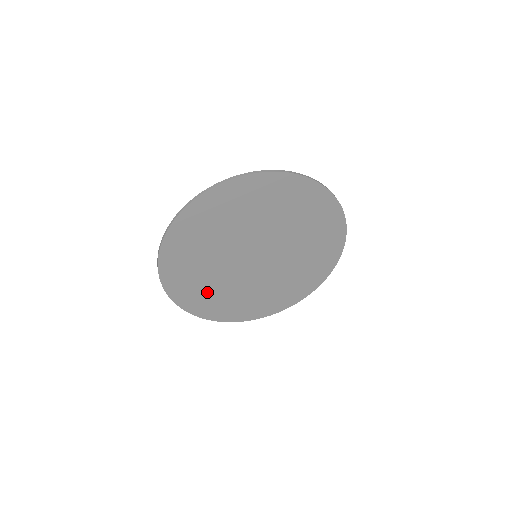
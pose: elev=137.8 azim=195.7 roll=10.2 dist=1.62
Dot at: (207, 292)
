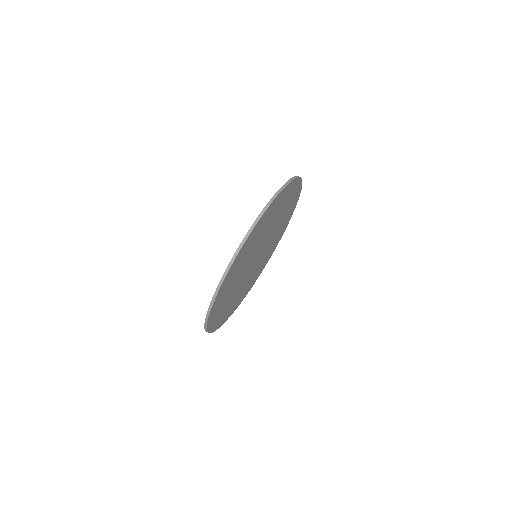
Dot at: (226, 307)
